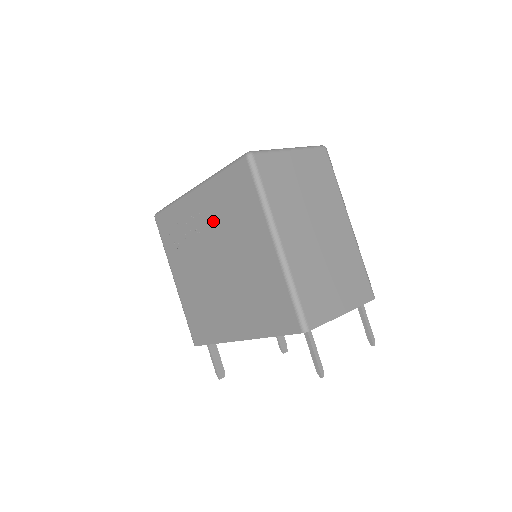
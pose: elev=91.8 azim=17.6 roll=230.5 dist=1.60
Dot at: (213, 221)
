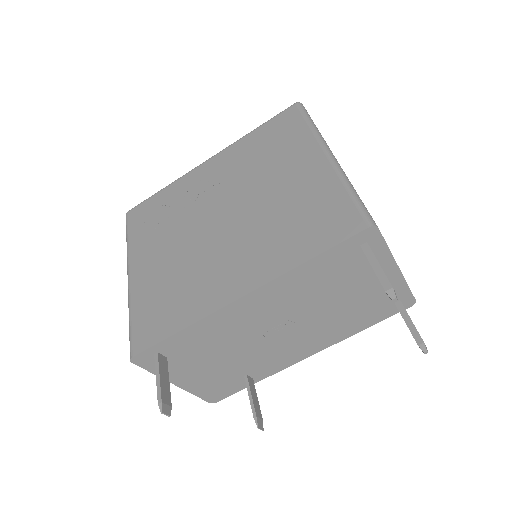
Dot at: (231, 174)
